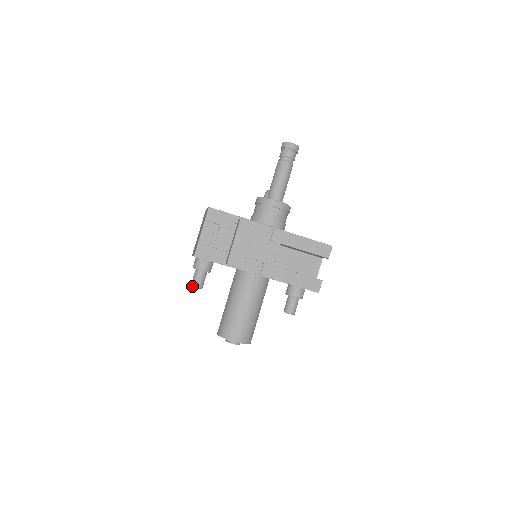
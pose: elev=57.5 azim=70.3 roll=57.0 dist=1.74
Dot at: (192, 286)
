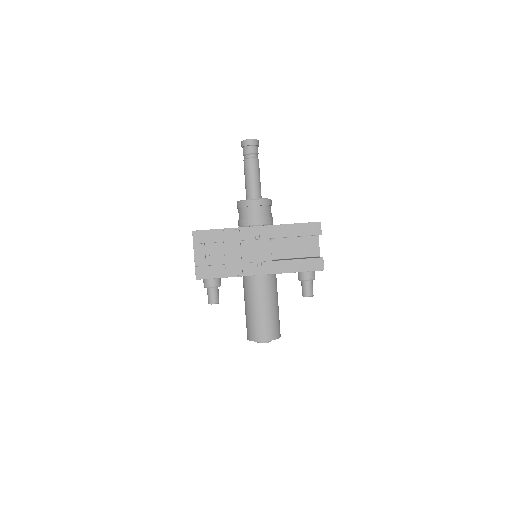
Dot at: occluded
